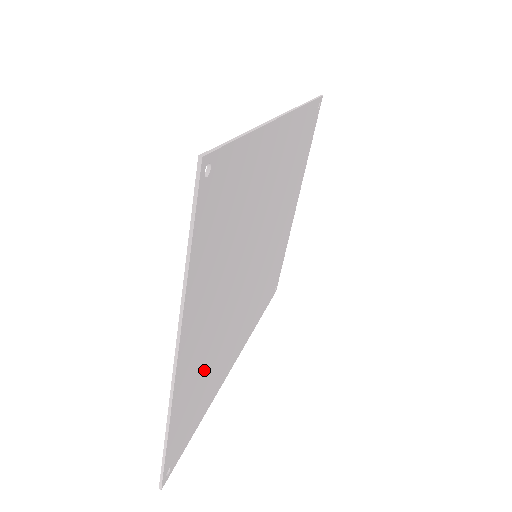
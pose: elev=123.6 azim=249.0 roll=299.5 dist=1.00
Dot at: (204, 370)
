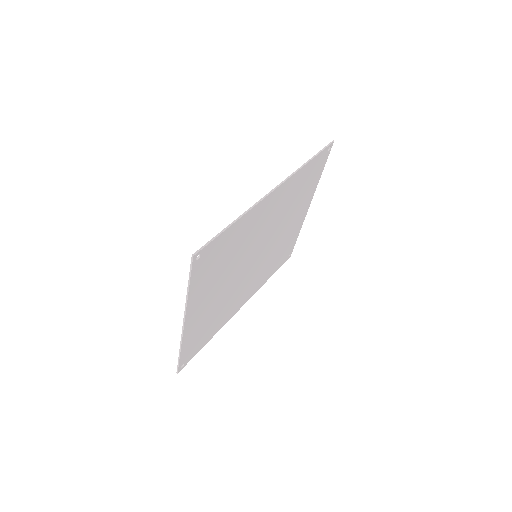
Dot at: (208, 321)
